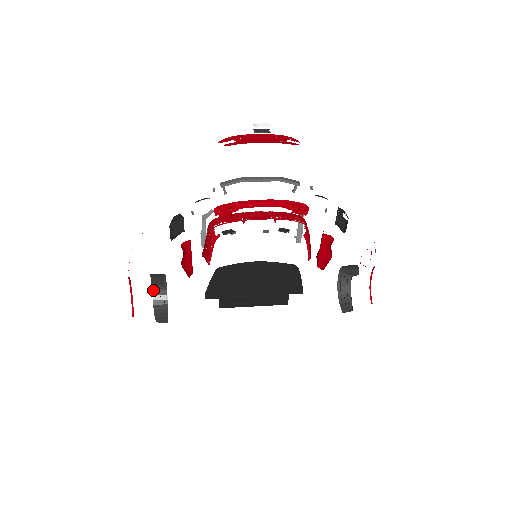
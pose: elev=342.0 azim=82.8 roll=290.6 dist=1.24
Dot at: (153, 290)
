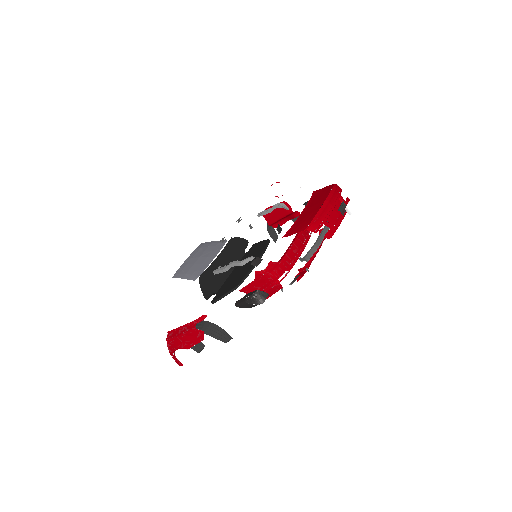
Dot at: occluded
